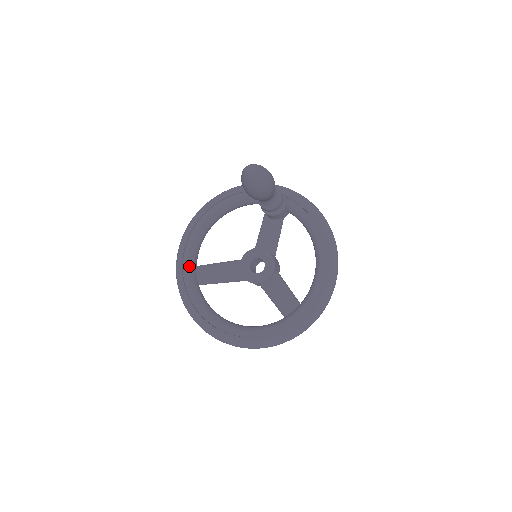
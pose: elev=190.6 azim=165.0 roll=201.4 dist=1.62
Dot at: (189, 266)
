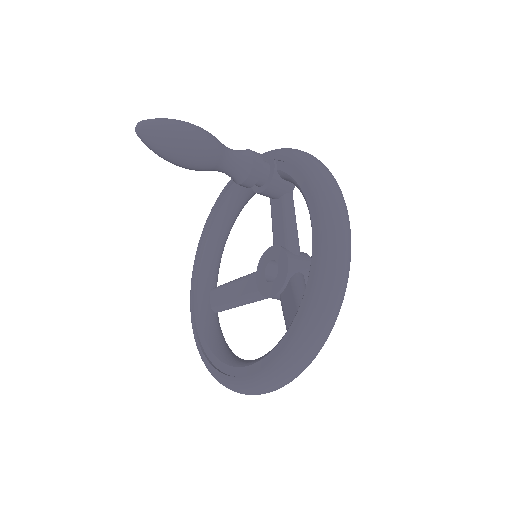
Dot at: (198, 289)
